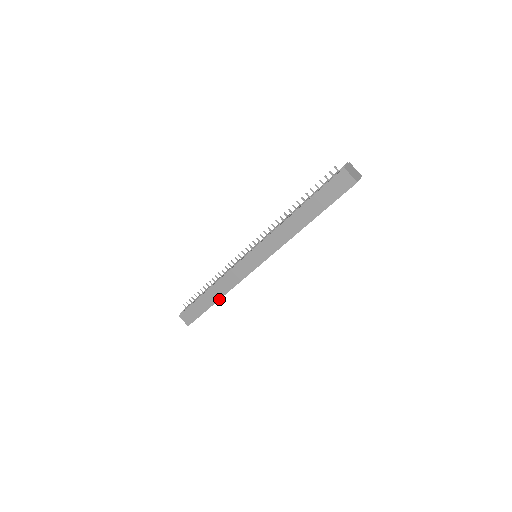
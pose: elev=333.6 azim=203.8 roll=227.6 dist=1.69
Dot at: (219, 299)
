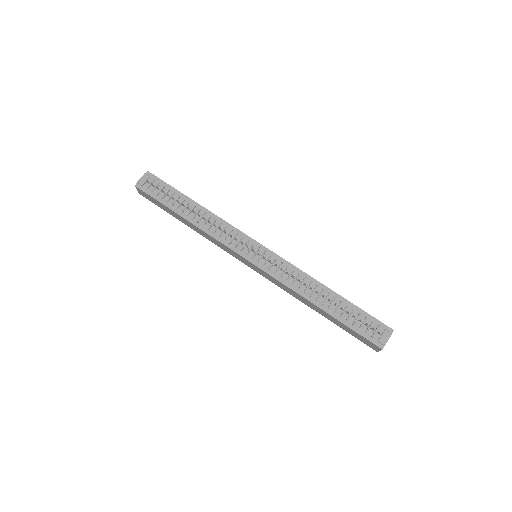
Dot at: (191, 228)
